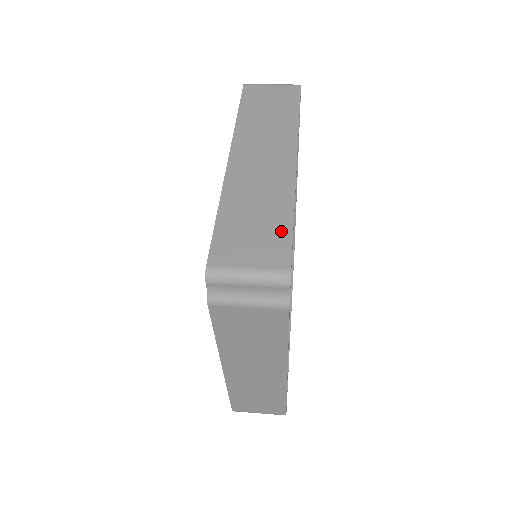
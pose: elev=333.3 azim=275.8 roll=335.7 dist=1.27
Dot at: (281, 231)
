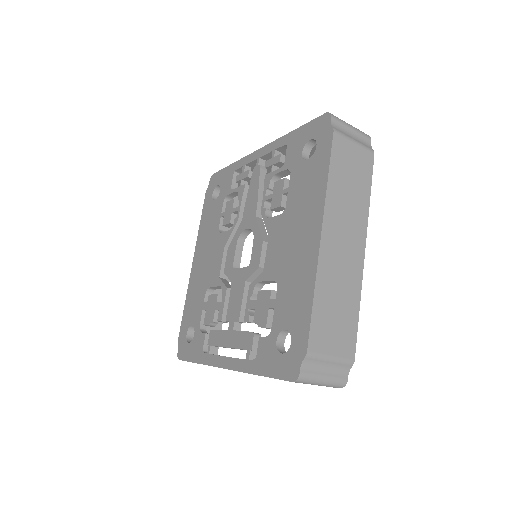
Dot at: occluded
